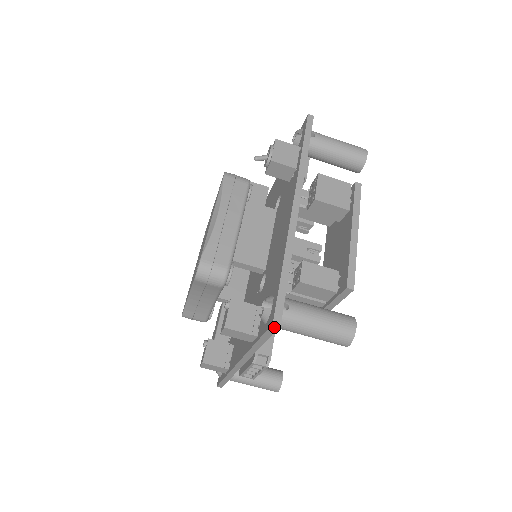
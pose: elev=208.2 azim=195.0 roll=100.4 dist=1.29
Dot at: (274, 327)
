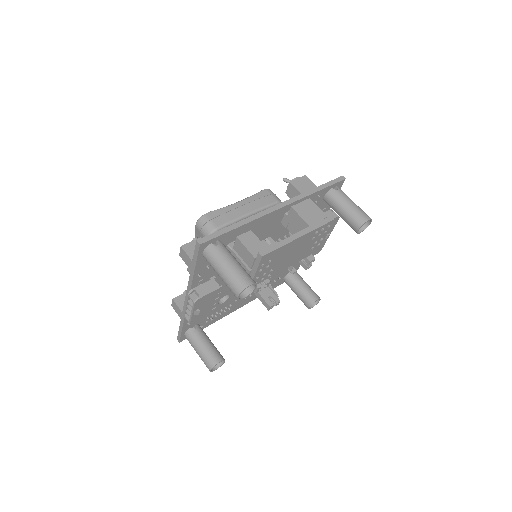
Dot at: (197, 246)
